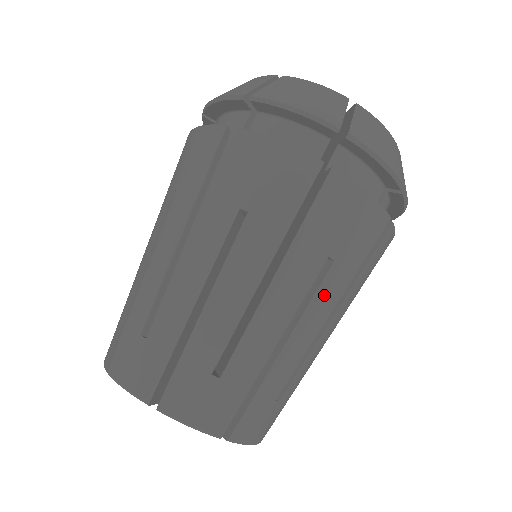
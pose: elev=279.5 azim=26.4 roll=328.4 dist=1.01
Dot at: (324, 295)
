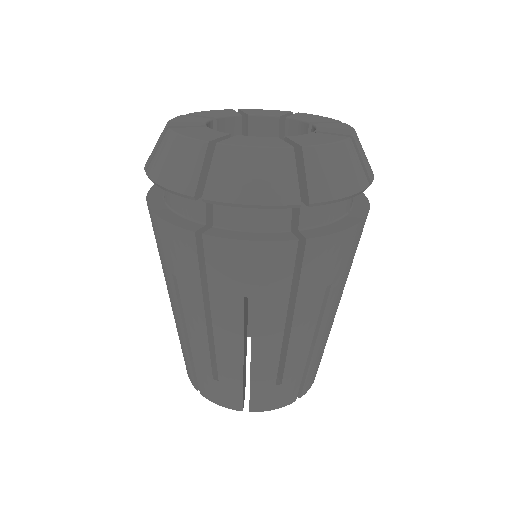
Dot at: occluded
